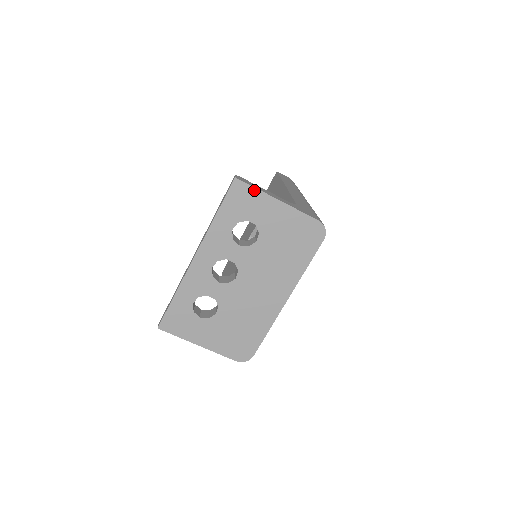
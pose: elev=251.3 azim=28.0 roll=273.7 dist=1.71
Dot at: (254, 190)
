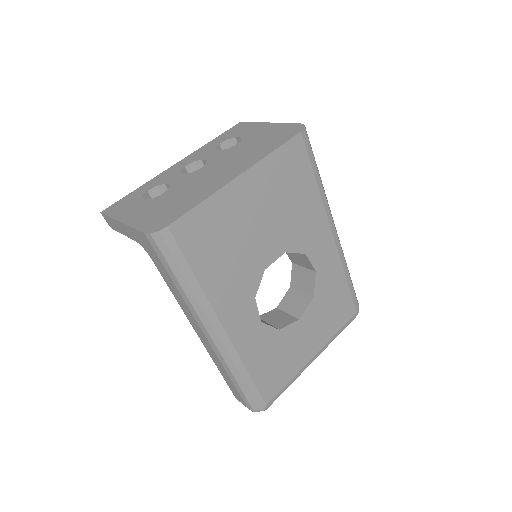
Dot at: (251, 123)
